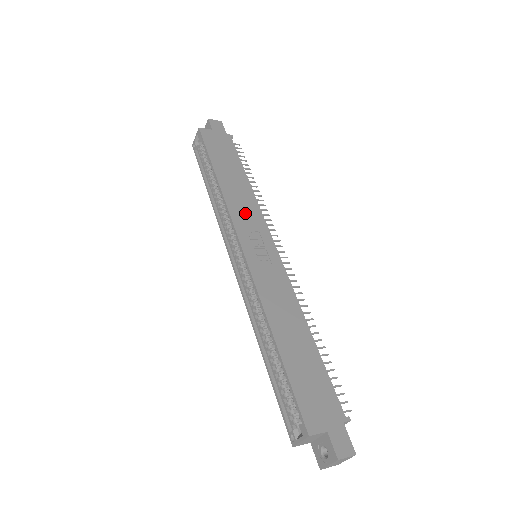
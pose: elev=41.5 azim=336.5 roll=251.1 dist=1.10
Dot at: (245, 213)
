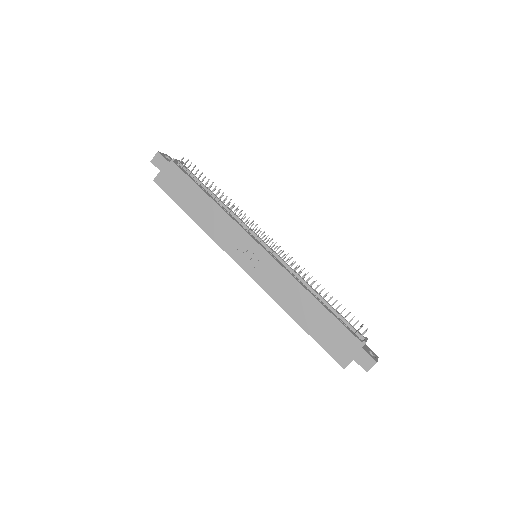
Dot at: (227, 235)
